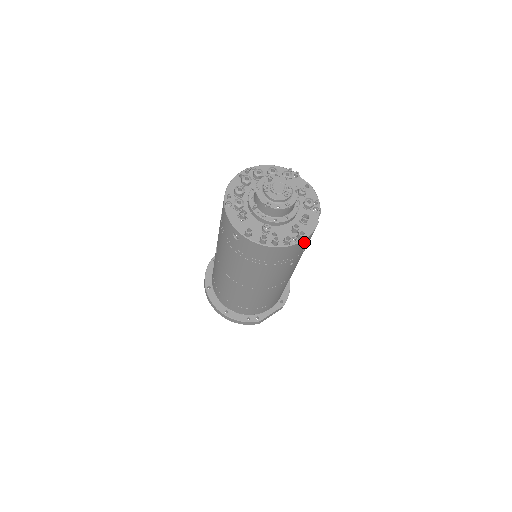
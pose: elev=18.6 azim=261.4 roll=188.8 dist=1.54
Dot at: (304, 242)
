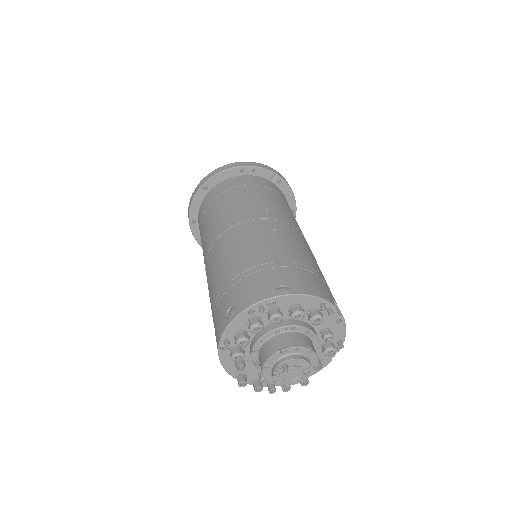
Dot at: occluded
